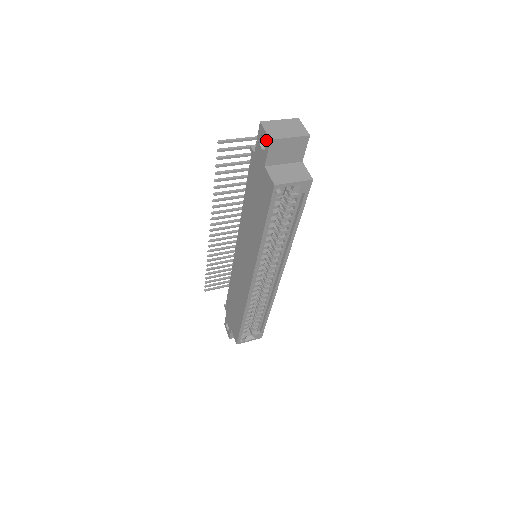
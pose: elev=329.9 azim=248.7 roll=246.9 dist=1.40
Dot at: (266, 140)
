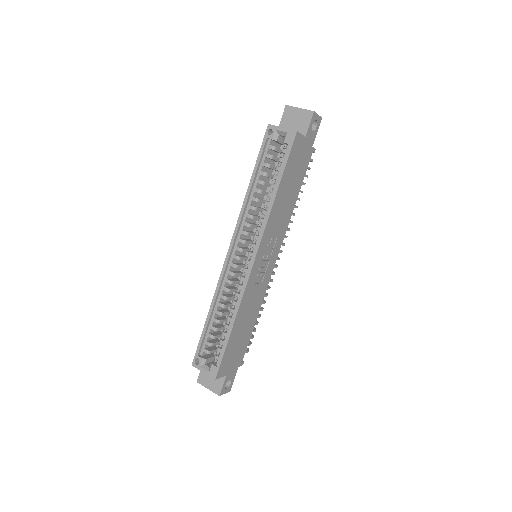
Dot at: occluded
